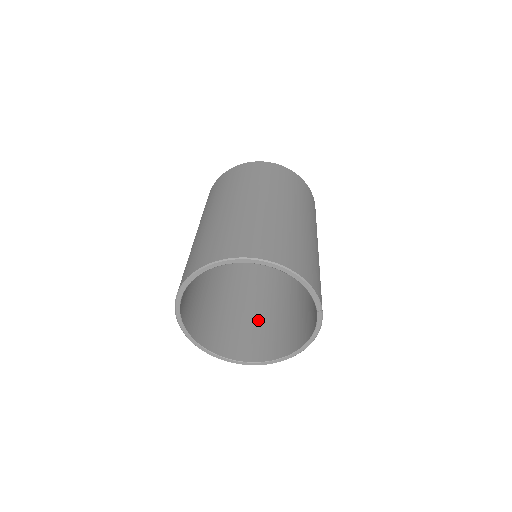
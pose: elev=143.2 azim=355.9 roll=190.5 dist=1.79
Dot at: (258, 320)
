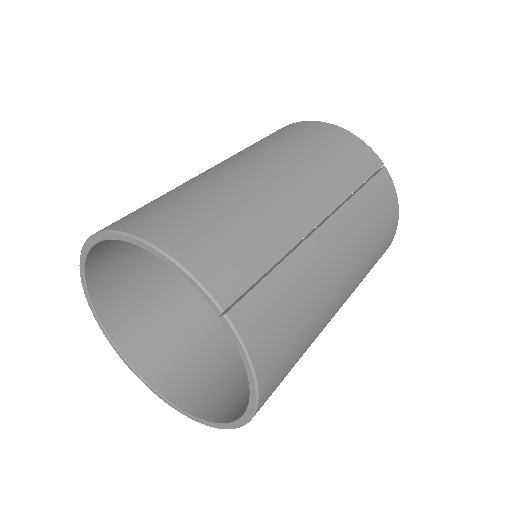
Dot at: occluded
